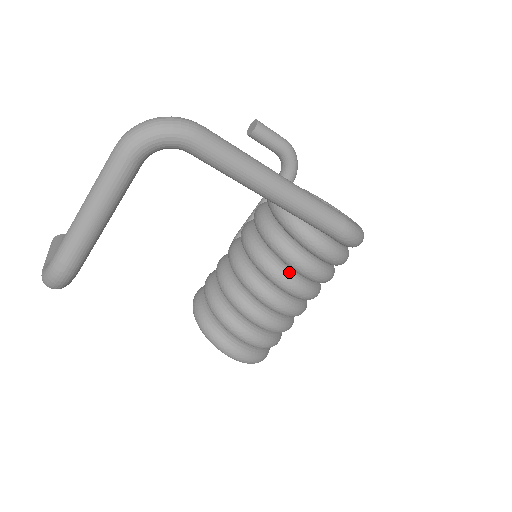
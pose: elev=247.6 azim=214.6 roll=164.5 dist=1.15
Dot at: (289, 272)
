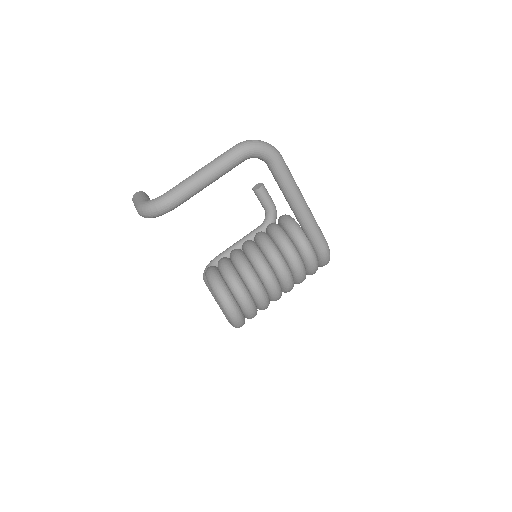
Dot at: (286, 264)
